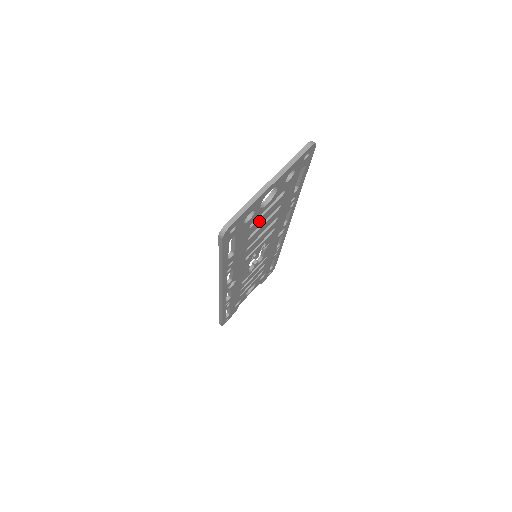
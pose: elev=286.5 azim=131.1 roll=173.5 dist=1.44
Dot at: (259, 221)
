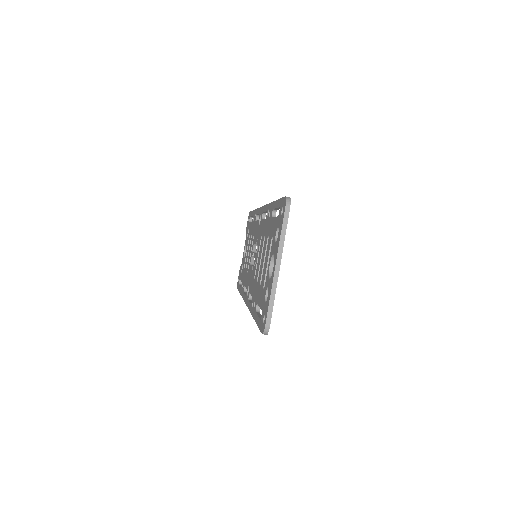
Dot at: occluded
